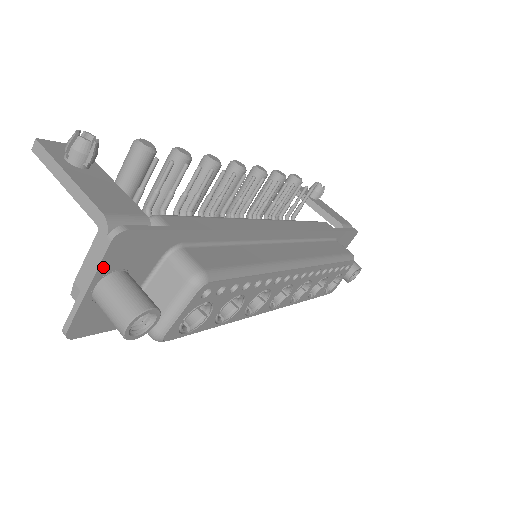
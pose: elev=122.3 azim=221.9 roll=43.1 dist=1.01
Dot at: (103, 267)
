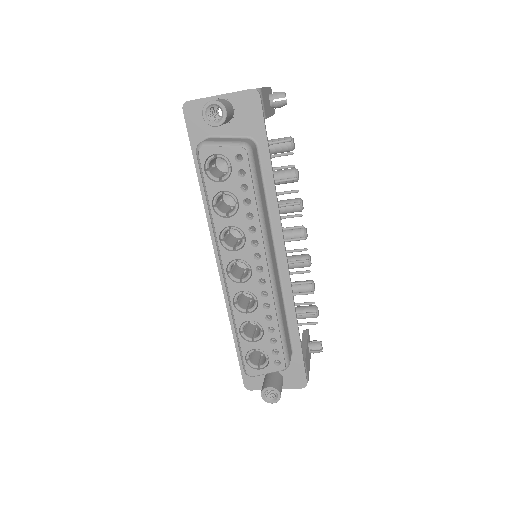
Dot at: (235, 95)
